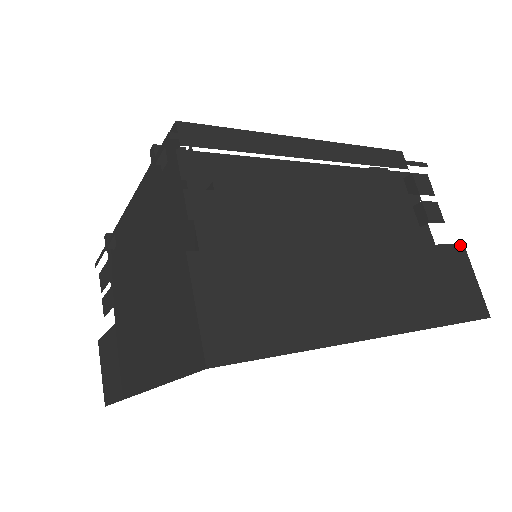
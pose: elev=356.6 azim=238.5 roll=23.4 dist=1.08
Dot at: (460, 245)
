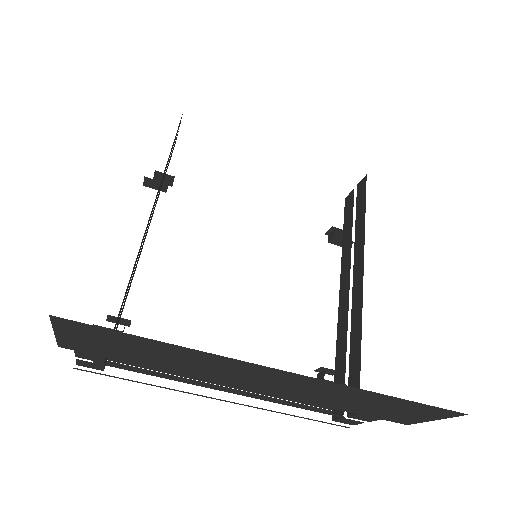
Dot at: occluded
